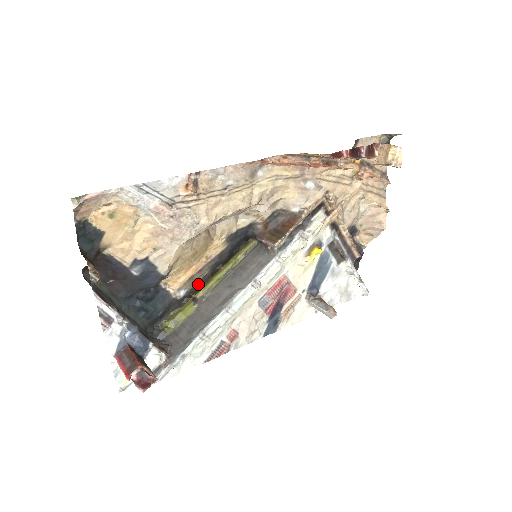
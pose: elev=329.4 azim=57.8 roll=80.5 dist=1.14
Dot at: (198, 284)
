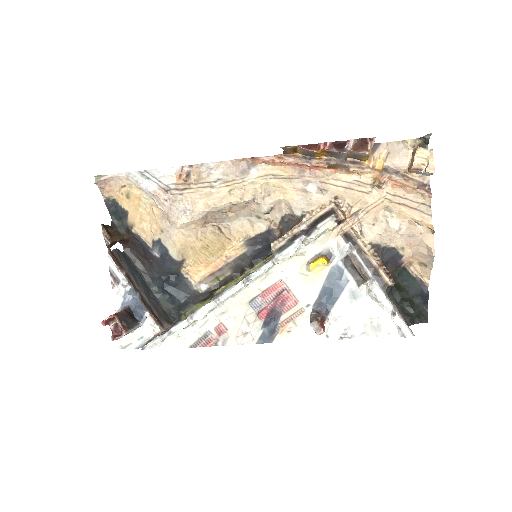
Dot at: (221, 283)
